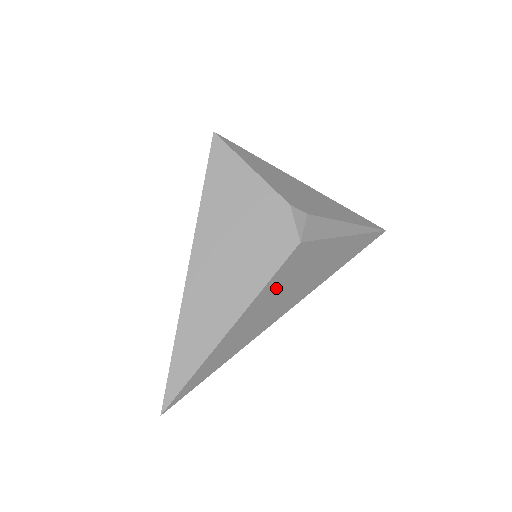
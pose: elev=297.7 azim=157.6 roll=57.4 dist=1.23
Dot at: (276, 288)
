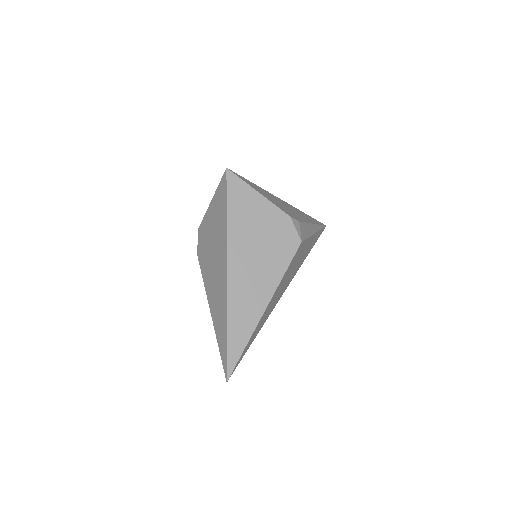
Dot at: (286, 276)
